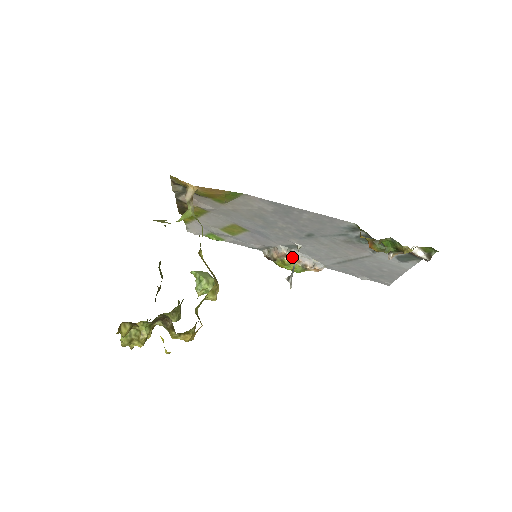
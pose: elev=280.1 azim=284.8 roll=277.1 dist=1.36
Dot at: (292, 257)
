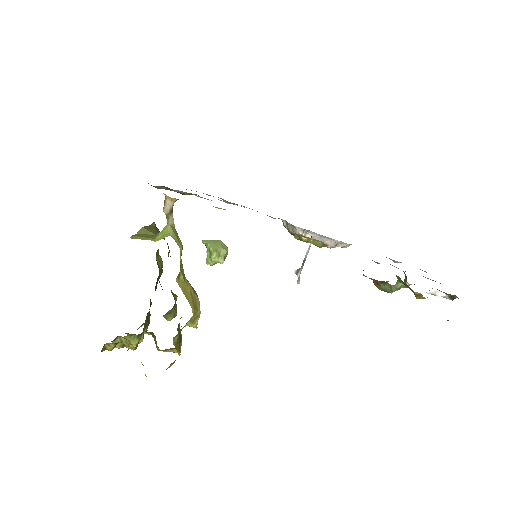
Dot at: (310, 237)
